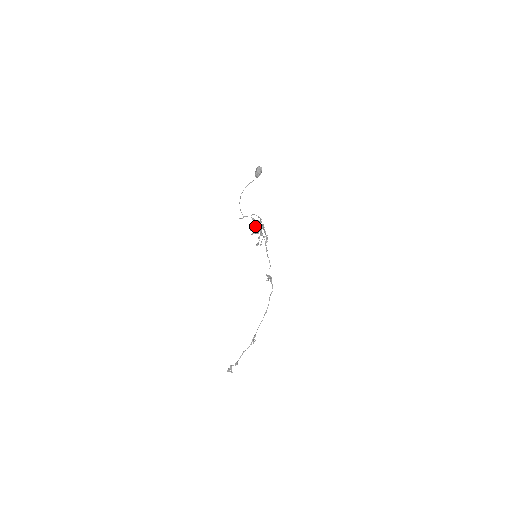
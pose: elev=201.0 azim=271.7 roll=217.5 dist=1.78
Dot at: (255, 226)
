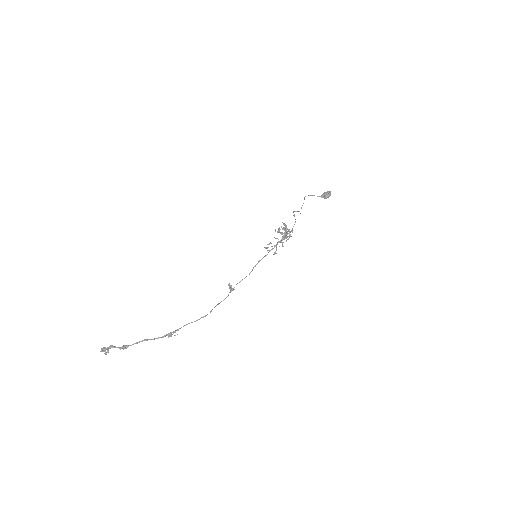
Dot at: occluded
